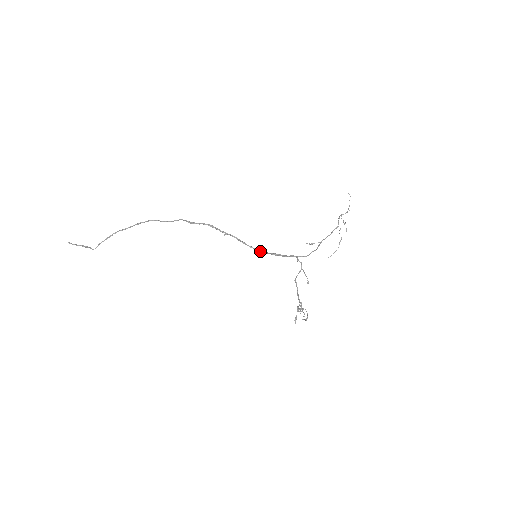
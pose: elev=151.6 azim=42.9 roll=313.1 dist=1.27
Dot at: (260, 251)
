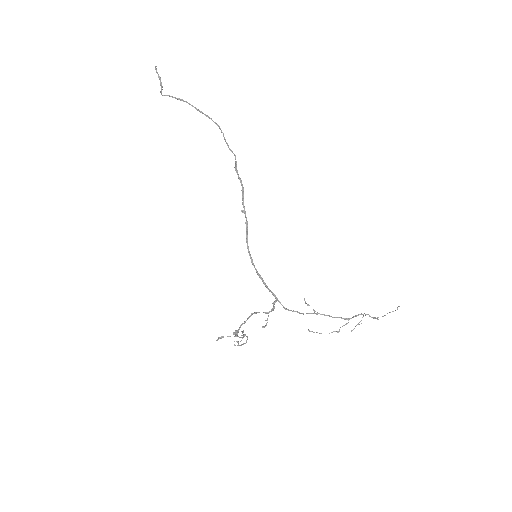
Dot at: (251, 259)
